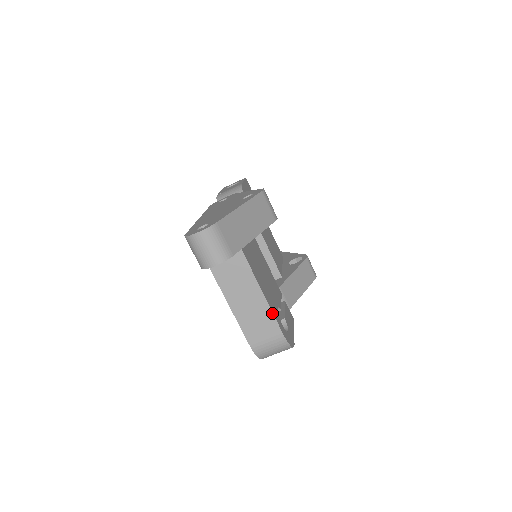
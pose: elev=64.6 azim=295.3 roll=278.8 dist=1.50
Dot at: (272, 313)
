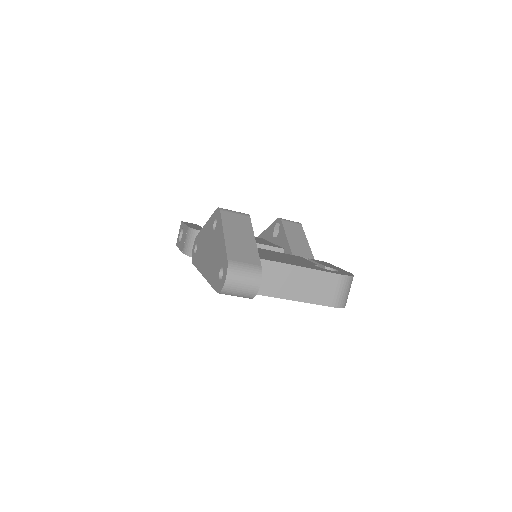
Dot at: (320, 271)
